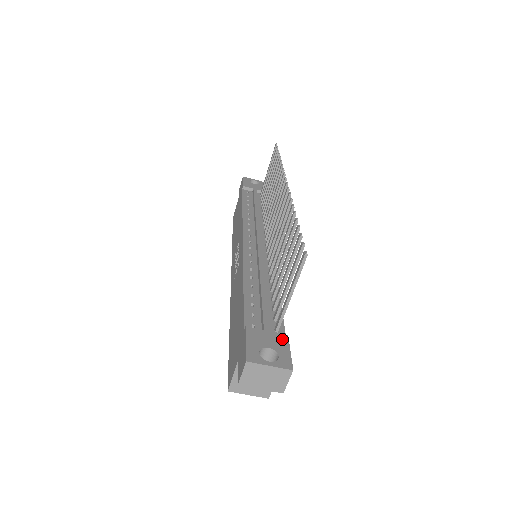
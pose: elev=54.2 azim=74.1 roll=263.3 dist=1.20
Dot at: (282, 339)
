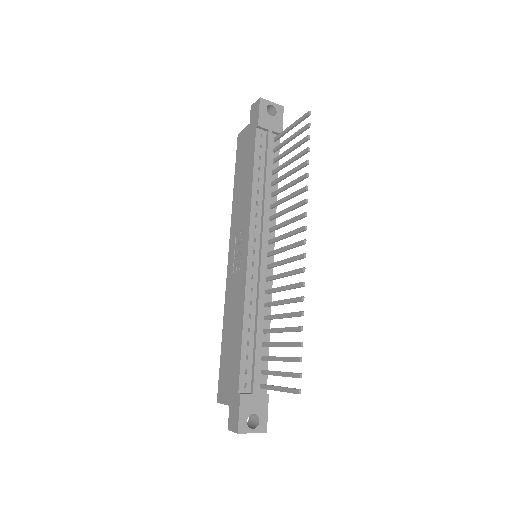
Dot at: (264, 401)
